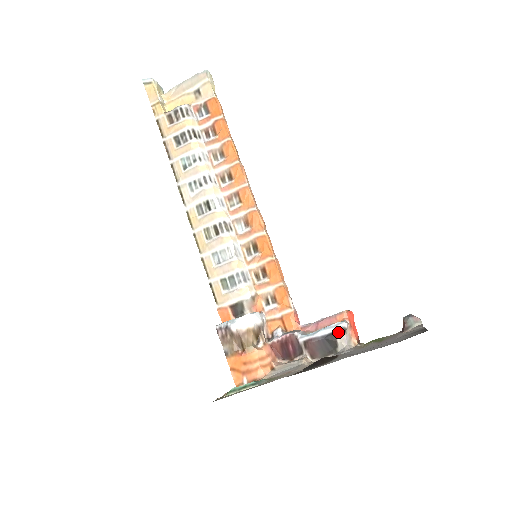
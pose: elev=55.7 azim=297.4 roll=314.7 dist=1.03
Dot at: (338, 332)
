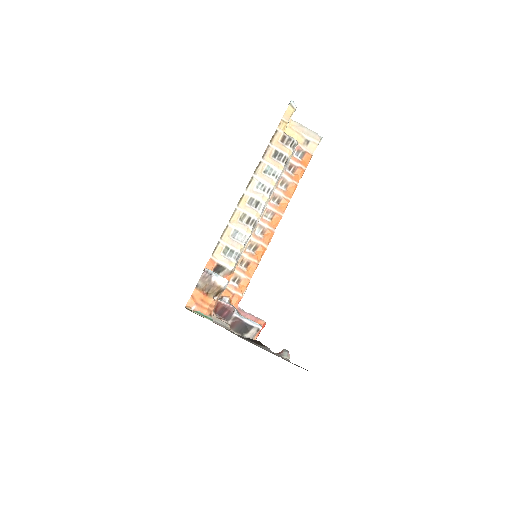
Dot at: (255, 328)
